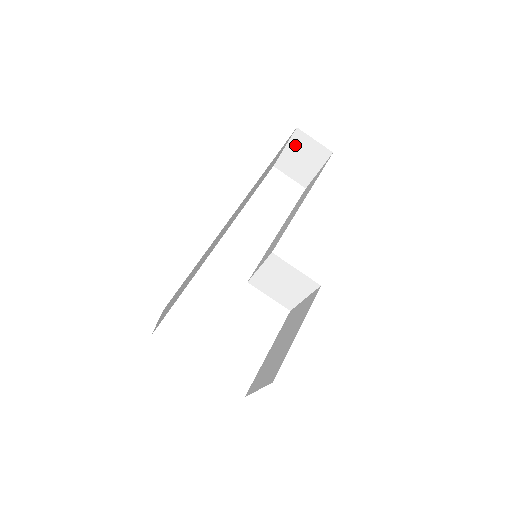
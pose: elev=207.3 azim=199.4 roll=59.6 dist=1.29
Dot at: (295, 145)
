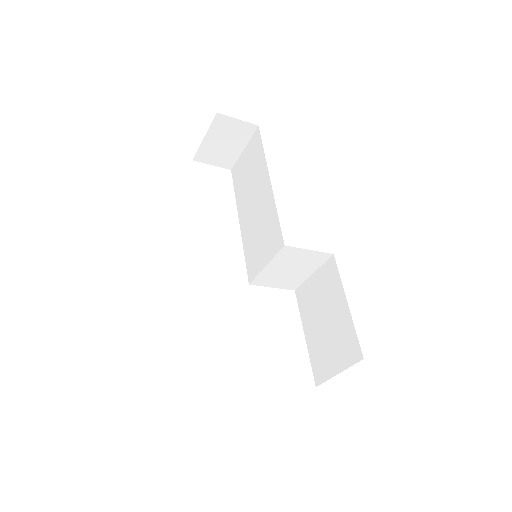
Dot at: (216, 131)
